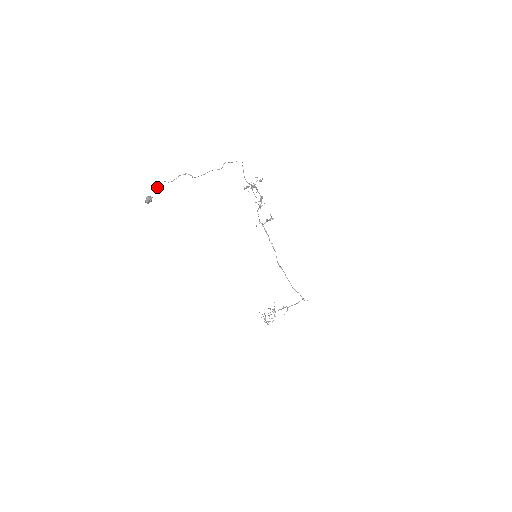
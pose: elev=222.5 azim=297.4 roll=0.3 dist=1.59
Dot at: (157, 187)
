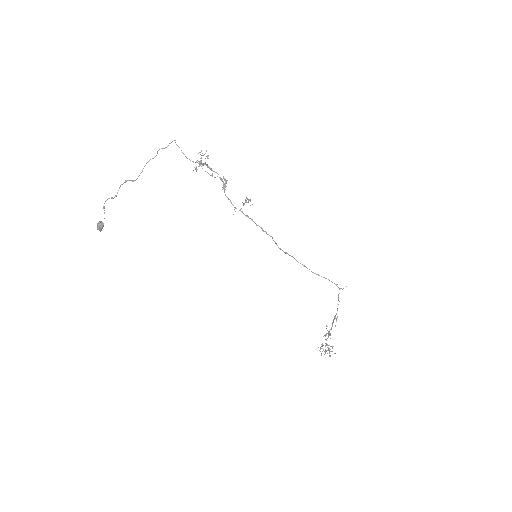
Dot at: (103, 208)
